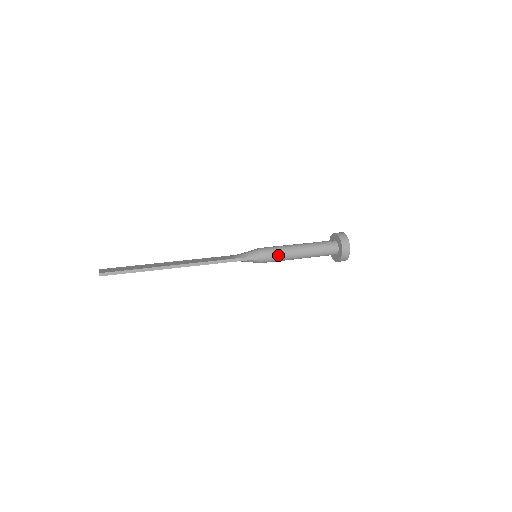
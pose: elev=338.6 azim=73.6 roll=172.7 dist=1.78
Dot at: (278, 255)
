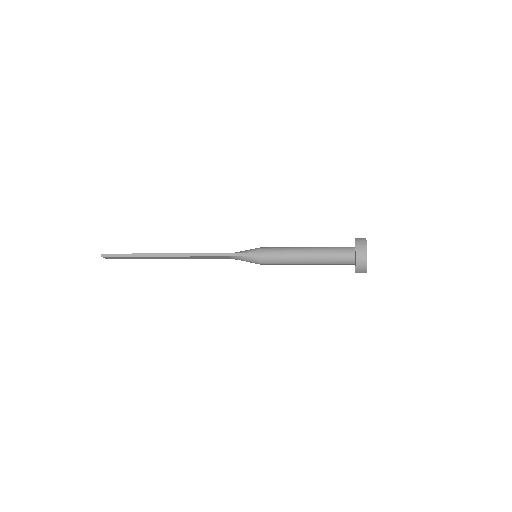
Dot at: (278, 254)
